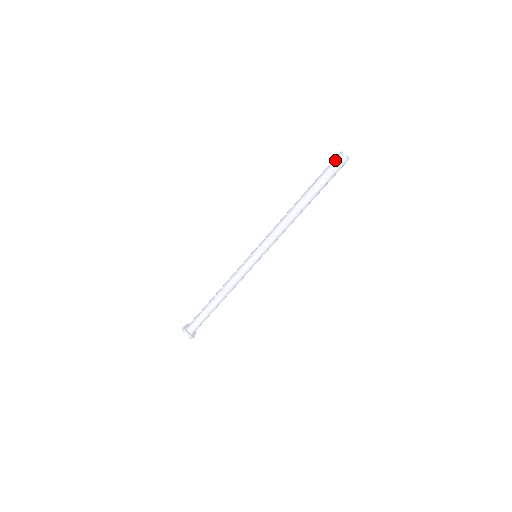
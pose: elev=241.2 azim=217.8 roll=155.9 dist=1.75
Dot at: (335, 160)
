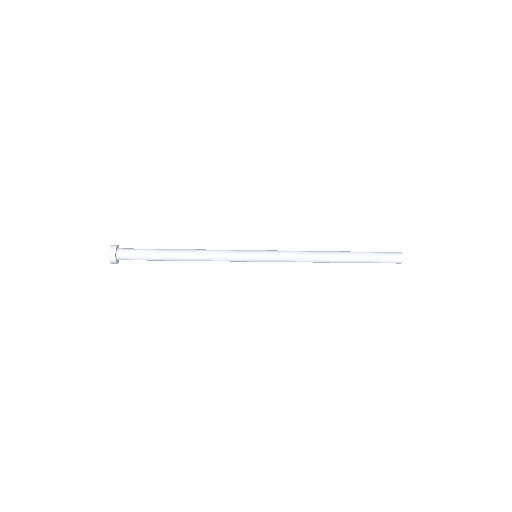
Dot at: (393, 262)
